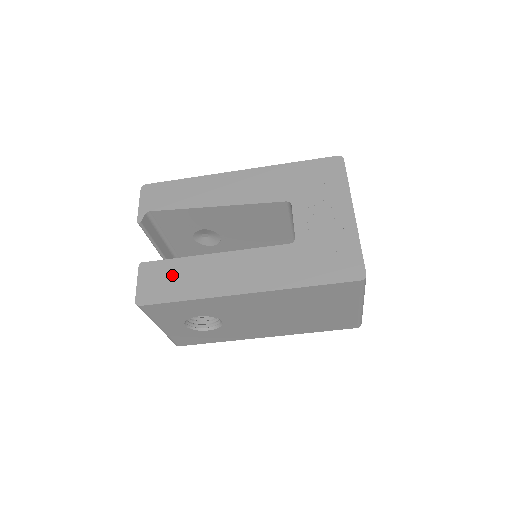
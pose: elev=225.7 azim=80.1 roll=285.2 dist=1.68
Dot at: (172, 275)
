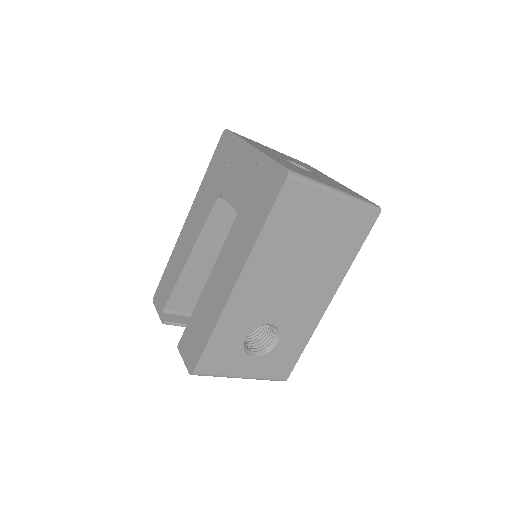
Dot at: (195, 330)
